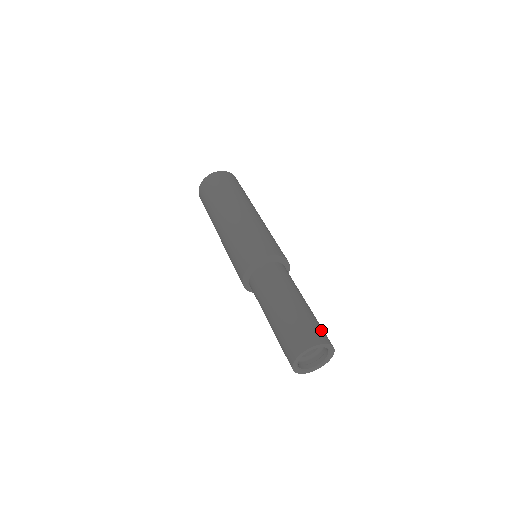
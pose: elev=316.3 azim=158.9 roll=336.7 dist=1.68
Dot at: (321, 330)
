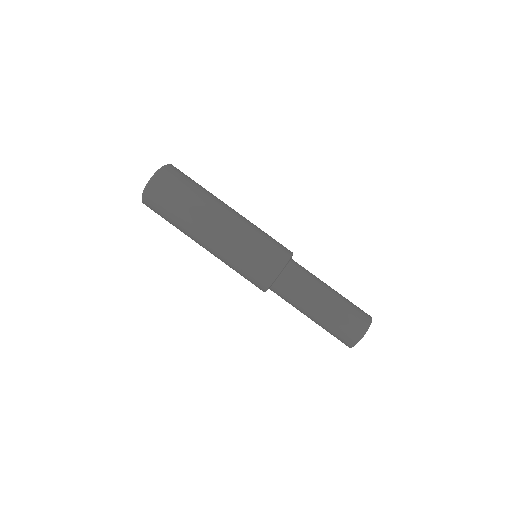
Dot at: (349, 329)
